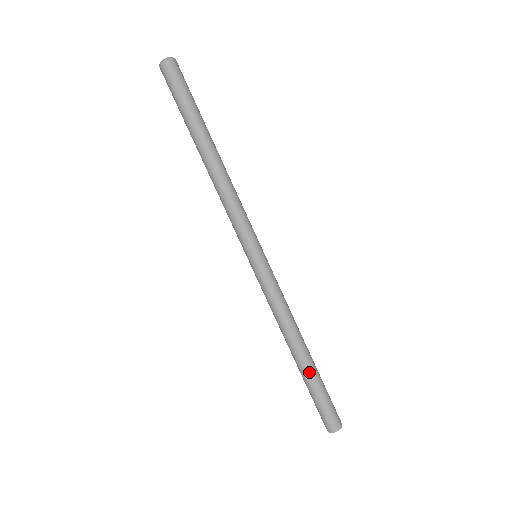
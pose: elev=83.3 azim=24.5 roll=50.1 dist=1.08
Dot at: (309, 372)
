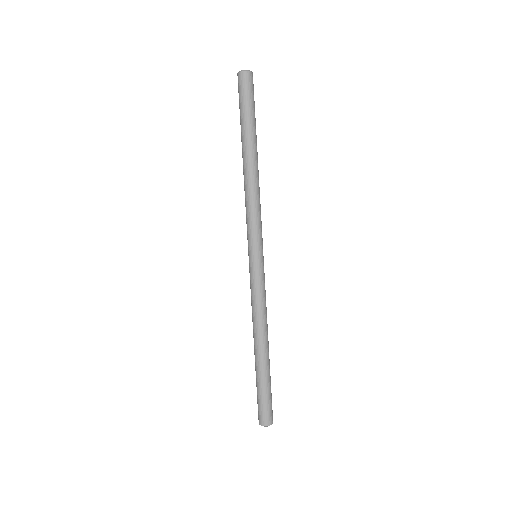
Dot at: (257, 367)
